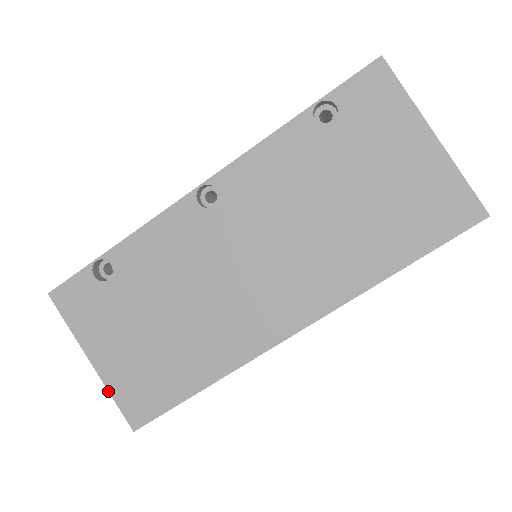
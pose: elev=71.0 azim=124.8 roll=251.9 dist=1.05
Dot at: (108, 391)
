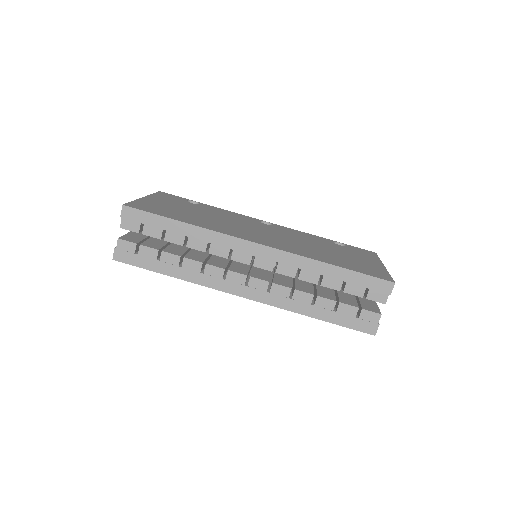
Dot at: (135, 200)
